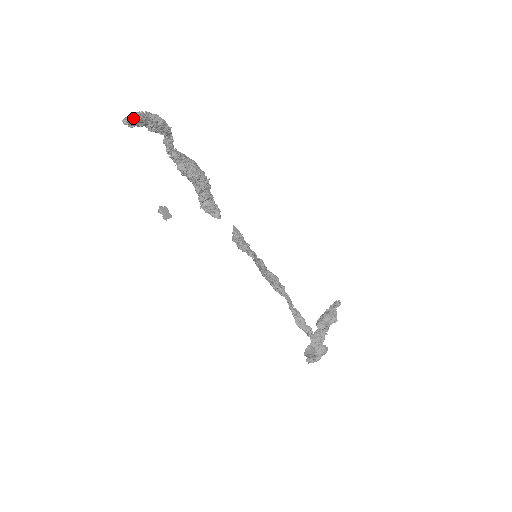
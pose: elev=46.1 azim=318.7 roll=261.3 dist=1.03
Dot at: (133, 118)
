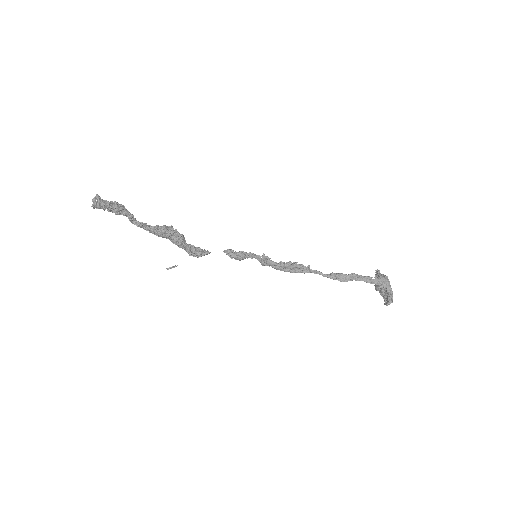
Dot at: (95, 200)
